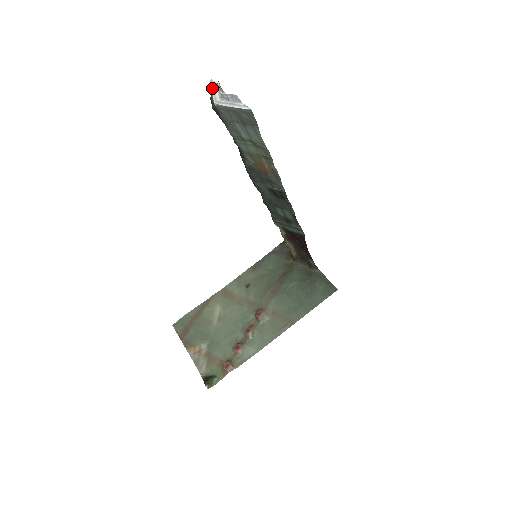
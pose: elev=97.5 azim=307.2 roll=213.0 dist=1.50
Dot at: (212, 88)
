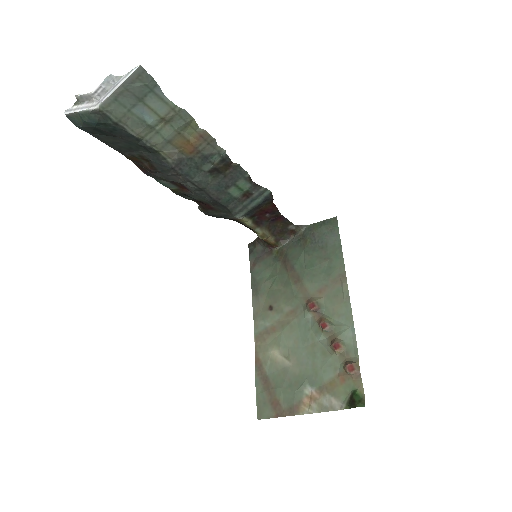
Dot at: (75, 110)
